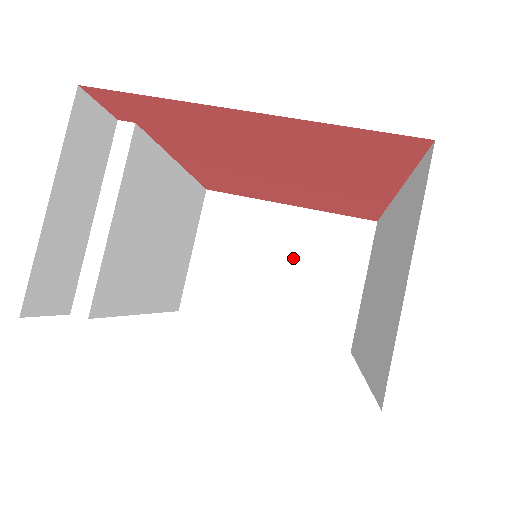
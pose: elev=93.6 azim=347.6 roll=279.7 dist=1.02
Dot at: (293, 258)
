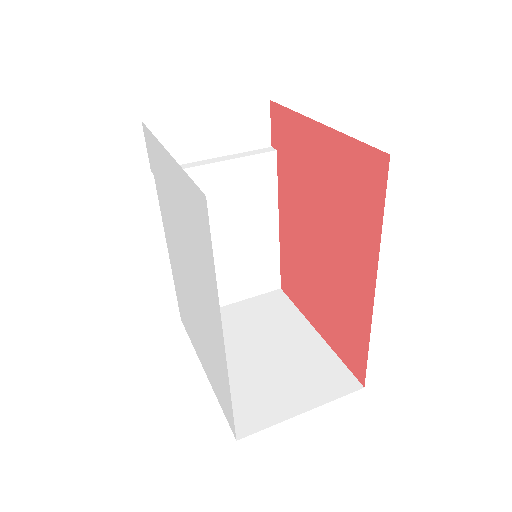
Dot at: (280, 355)
